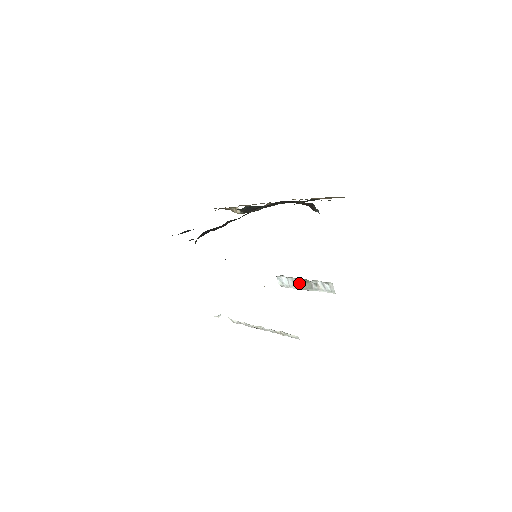
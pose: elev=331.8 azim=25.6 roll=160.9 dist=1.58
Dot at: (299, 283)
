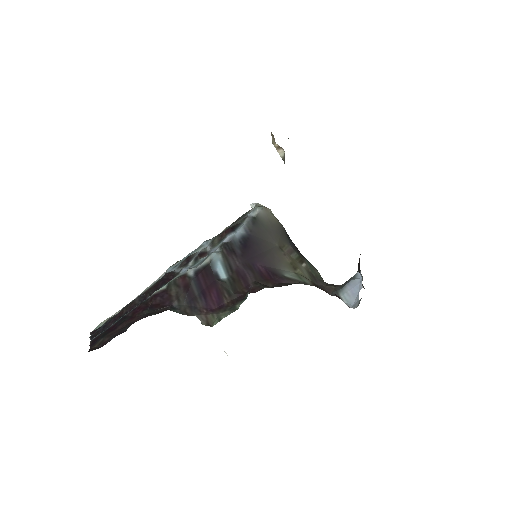
Dot at: occluded
